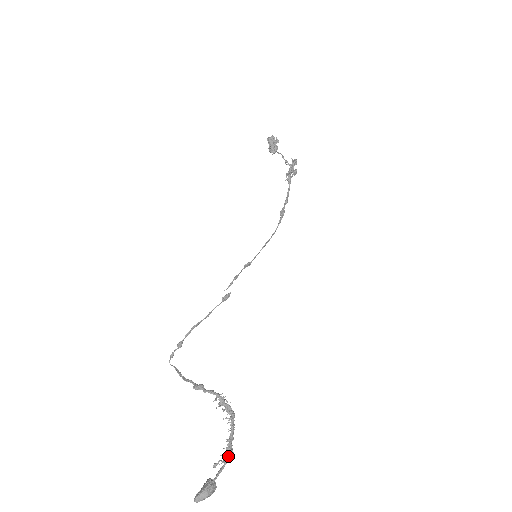
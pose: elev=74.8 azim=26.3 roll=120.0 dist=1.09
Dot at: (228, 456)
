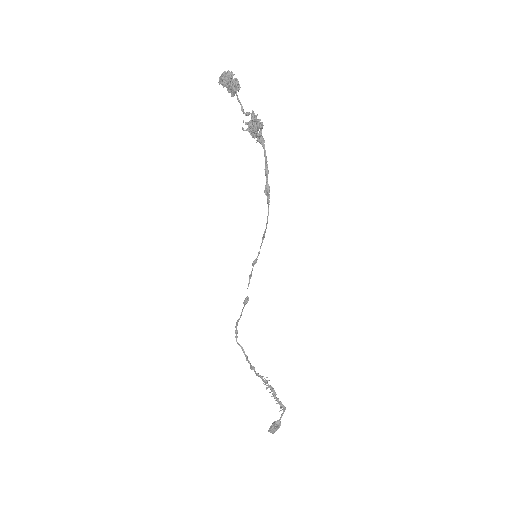
Dot at: (283, 409)
